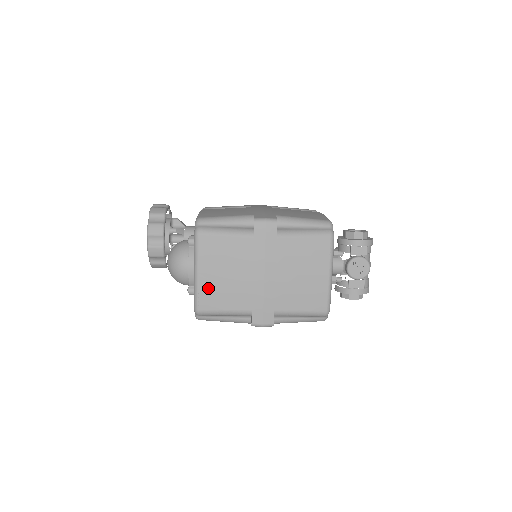
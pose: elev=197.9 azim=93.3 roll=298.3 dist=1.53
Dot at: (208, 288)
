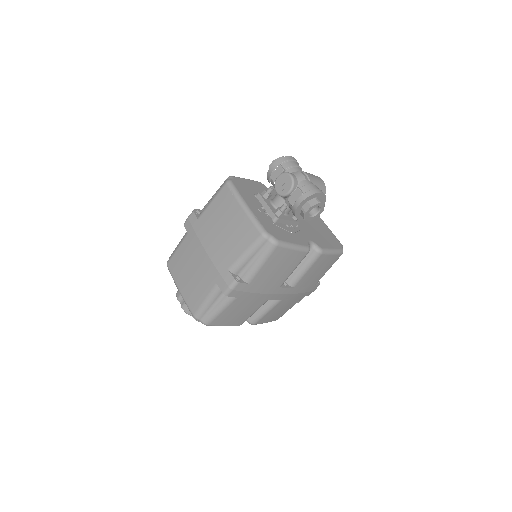
Dot at: (188, 293)
